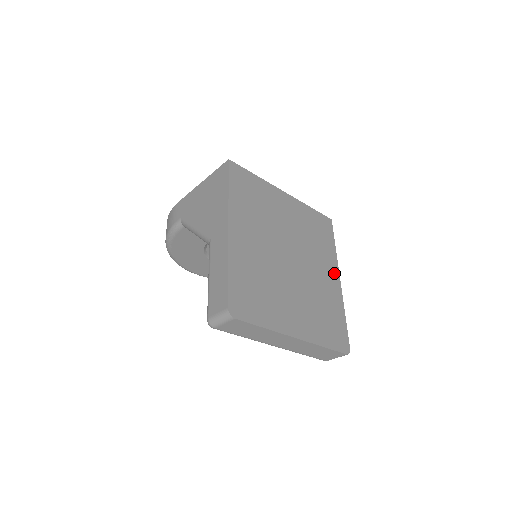
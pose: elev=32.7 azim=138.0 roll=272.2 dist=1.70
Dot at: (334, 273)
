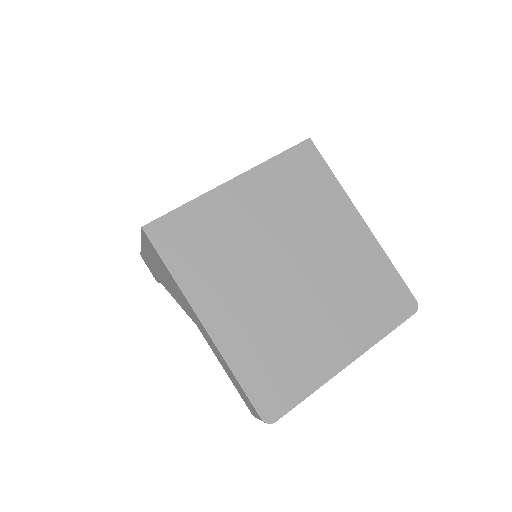
Dot at: (352, 220)
